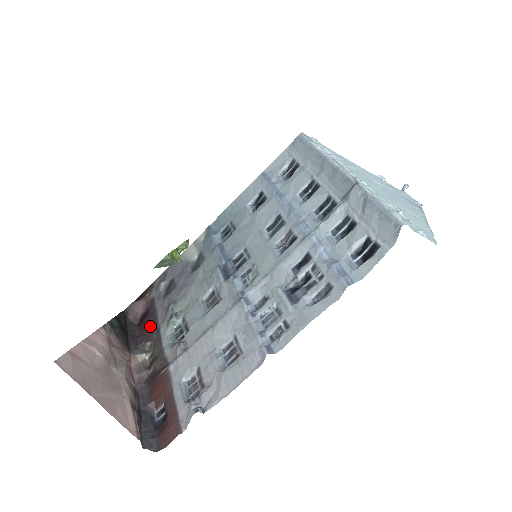
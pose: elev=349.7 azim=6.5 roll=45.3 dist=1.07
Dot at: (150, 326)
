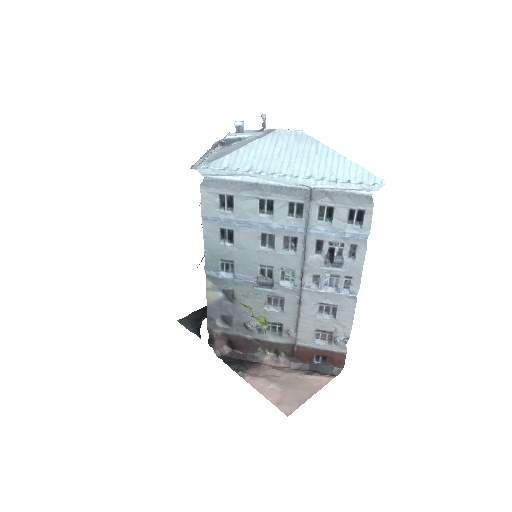
Dot at: (247, 344)
